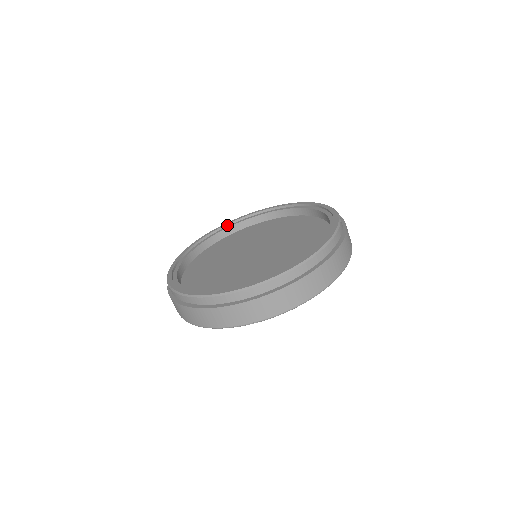
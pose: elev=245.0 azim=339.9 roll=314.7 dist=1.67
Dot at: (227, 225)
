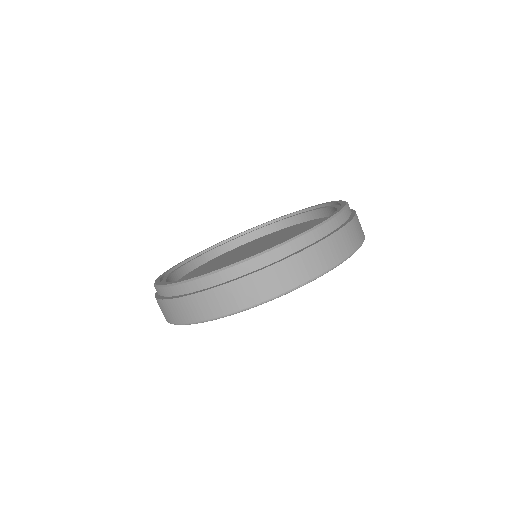
Dot at: (186, 261)
